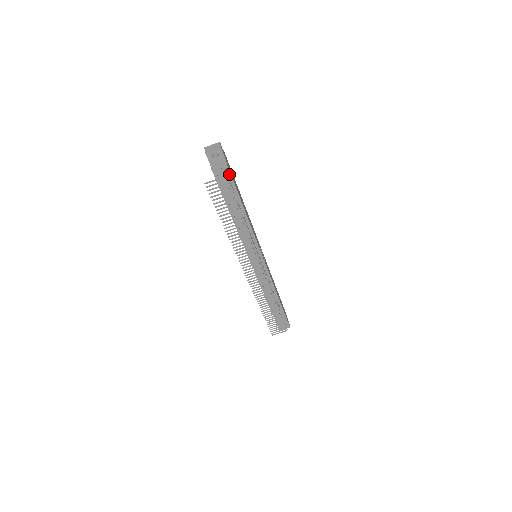
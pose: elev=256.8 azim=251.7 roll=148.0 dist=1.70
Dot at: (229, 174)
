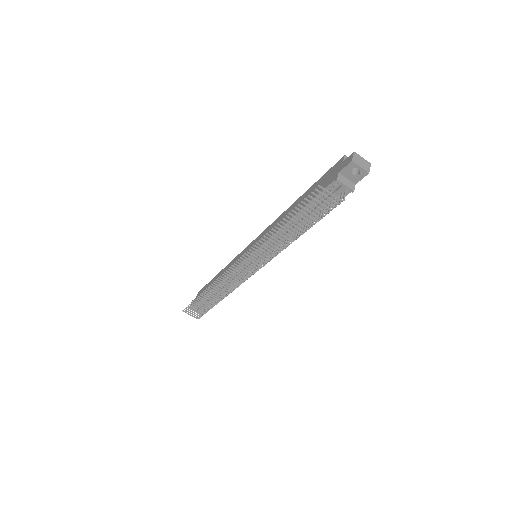
Dot at: (342, 197)
